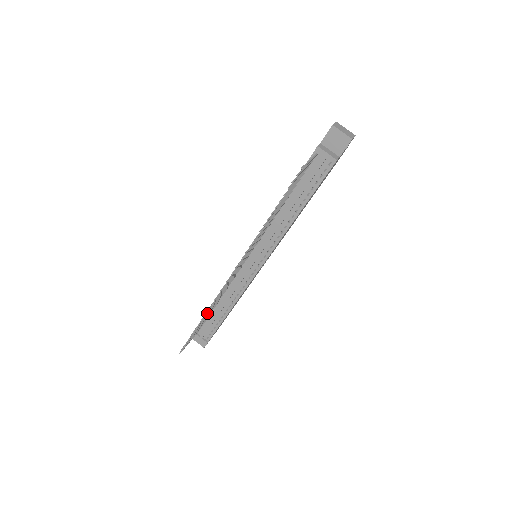
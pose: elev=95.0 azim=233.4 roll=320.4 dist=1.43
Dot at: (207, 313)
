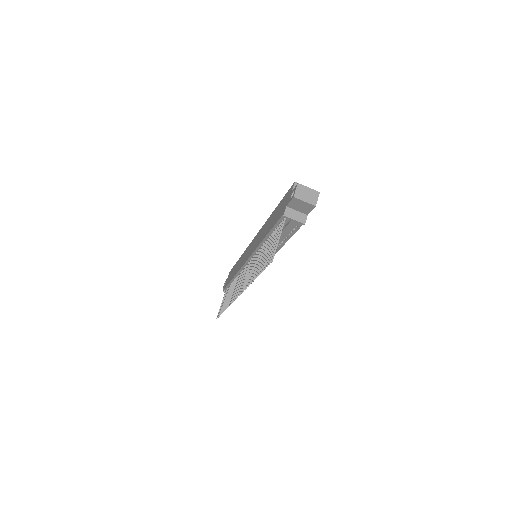
Dot at: occluded
